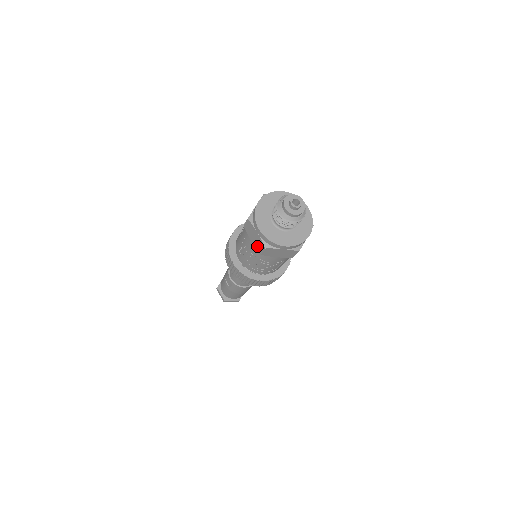
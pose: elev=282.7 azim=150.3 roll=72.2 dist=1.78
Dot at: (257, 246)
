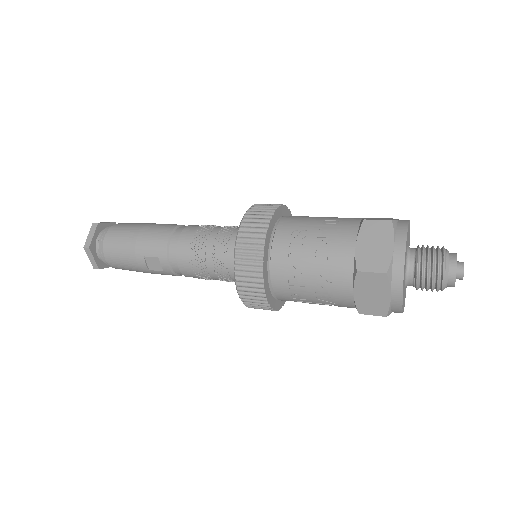
Dot at: (365, 305)
